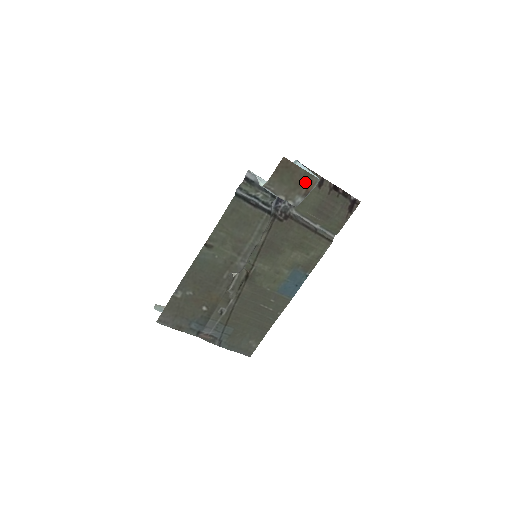
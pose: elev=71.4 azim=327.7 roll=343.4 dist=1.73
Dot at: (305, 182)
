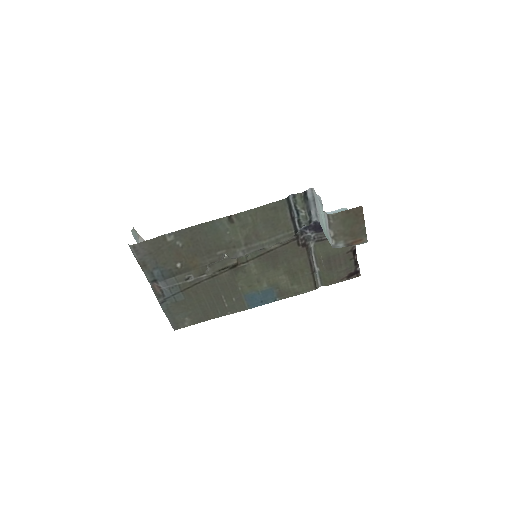
Dot at: (357, 236)
